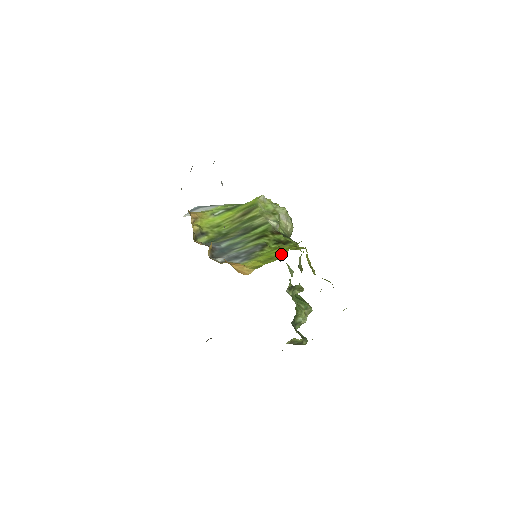
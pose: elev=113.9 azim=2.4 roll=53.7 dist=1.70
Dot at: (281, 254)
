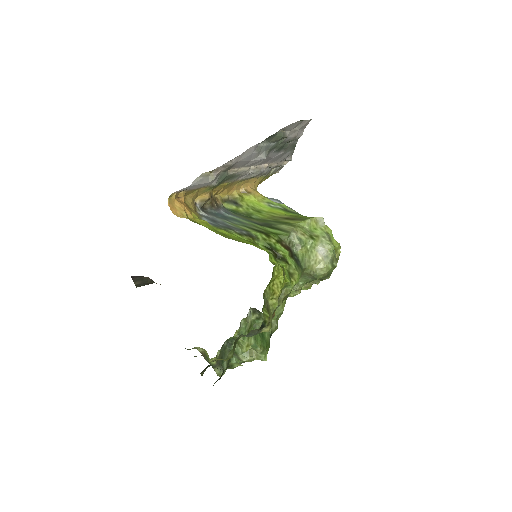
Dot at: (238, 240)
